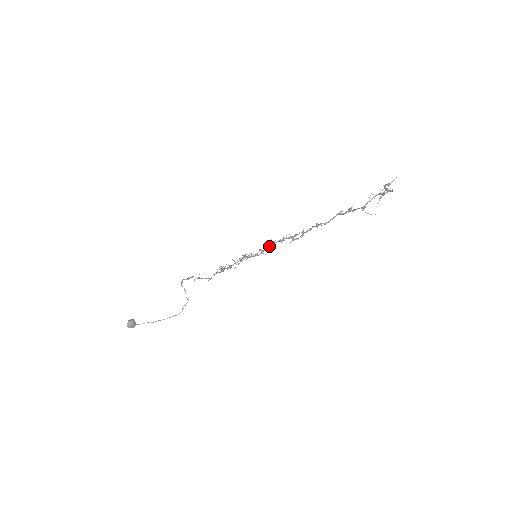
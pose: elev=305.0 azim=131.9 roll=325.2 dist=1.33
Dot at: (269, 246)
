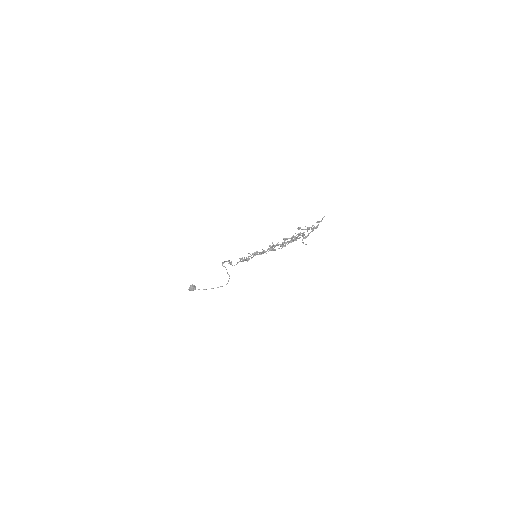
Dot at: (270, 248)
